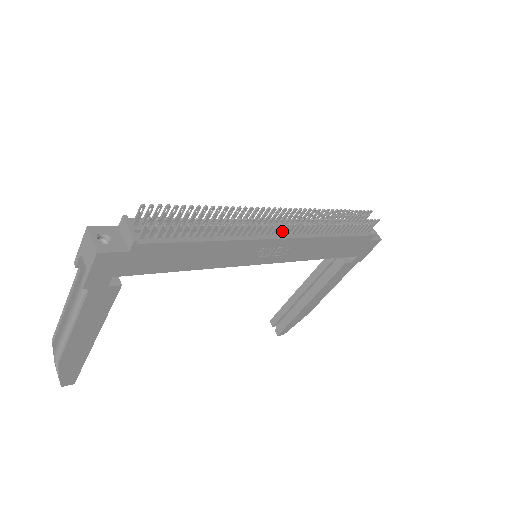
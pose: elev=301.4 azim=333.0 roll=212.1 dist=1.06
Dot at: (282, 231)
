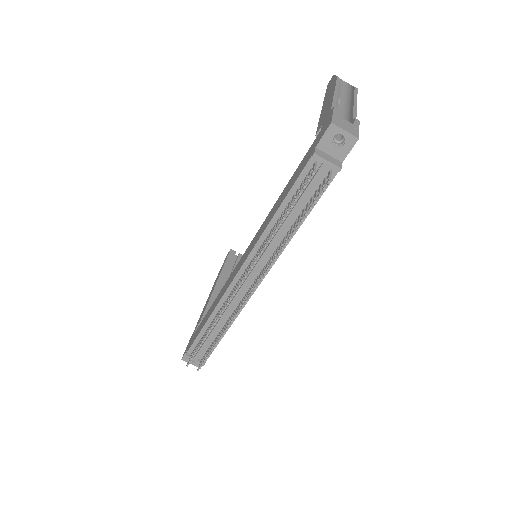
Dot at: (254, 283)
